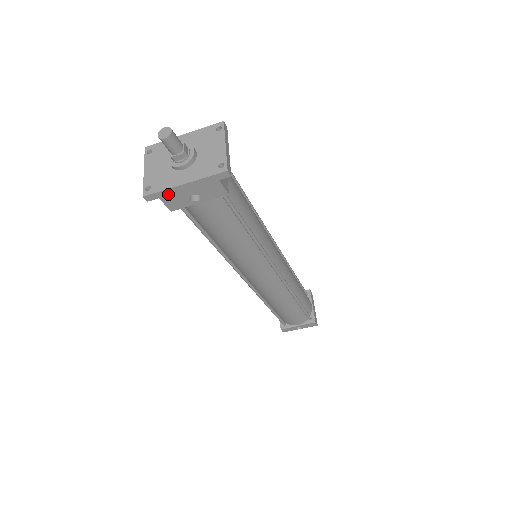
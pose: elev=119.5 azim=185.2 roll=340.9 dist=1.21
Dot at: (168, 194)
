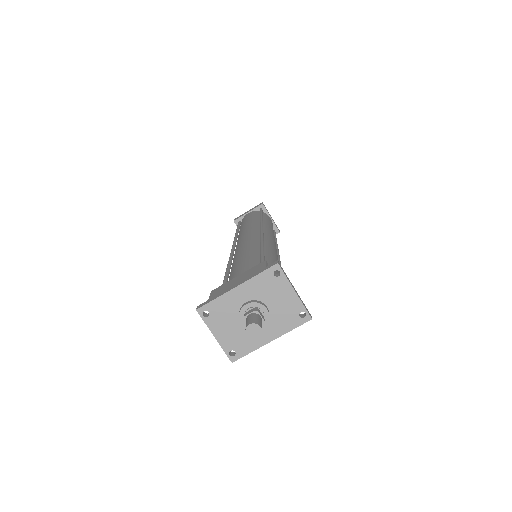
Dot at: (253, 348)
